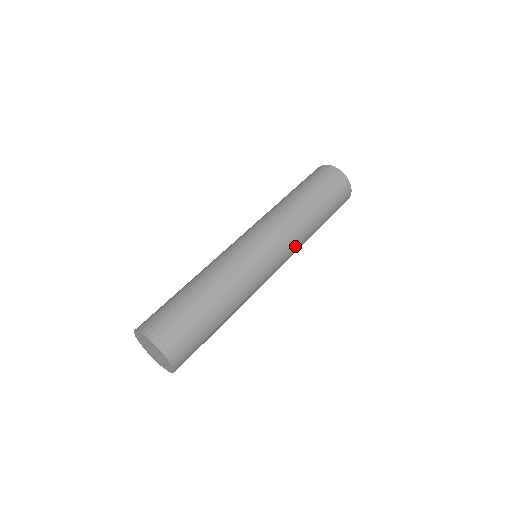
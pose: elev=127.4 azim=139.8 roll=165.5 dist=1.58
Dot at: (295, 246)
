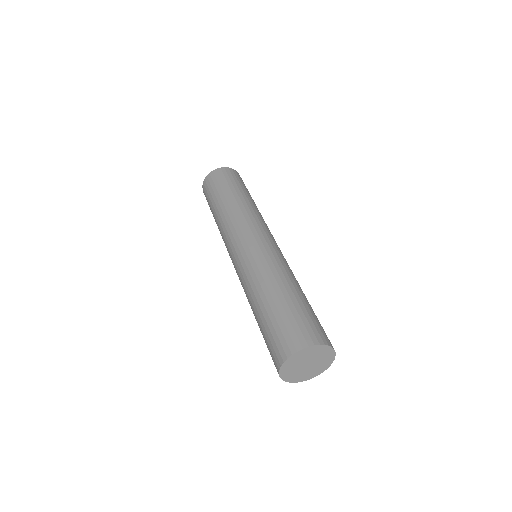
Dot at: (267, 226)
